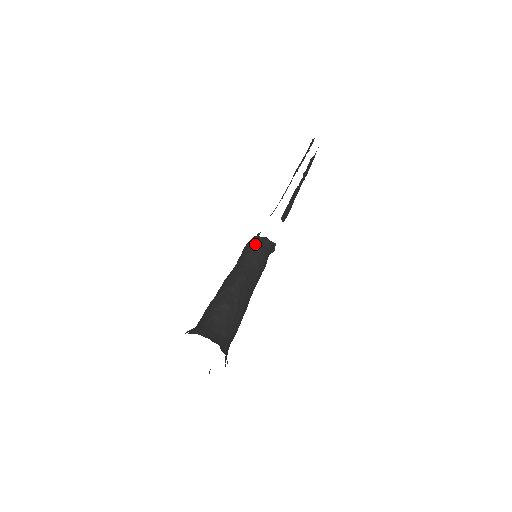
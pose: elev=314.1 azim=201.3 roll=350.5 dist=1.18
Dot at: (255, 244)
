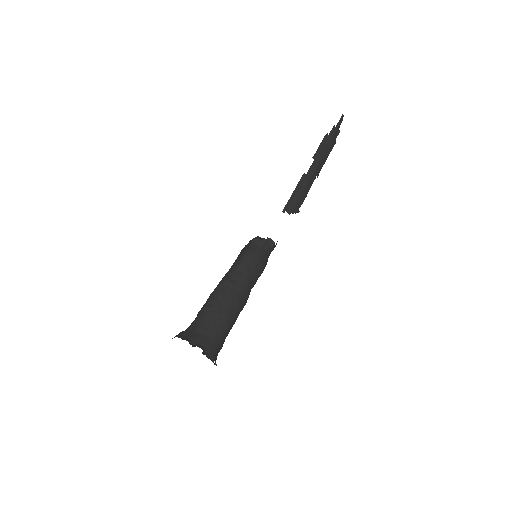
Dot at: (245, 248)
